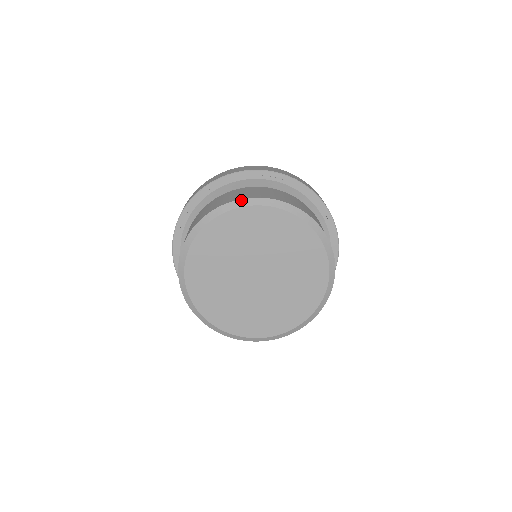
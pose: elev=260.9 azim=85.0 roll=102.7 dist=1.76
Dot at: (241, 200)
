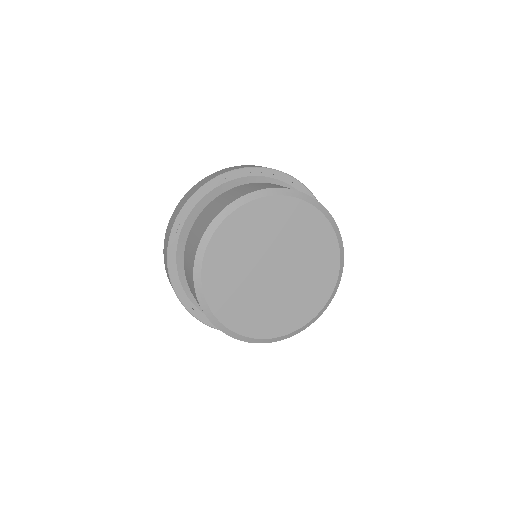
Dot at: (201, 242)
